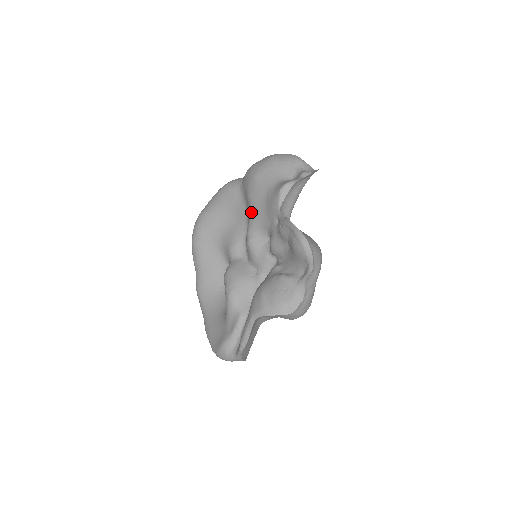
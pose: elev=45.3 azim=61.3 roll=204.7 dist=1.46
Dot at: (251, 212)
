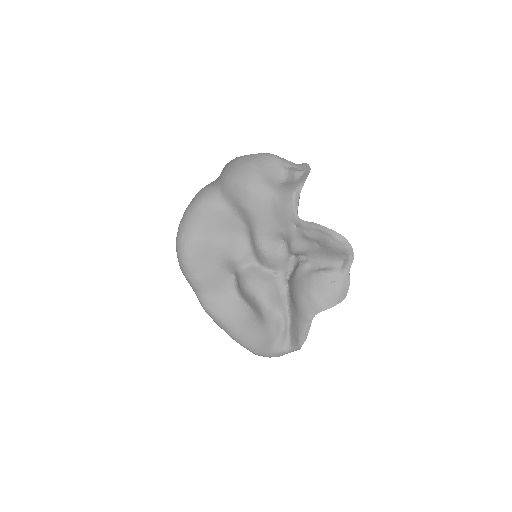
Dot at: (255, 223)
